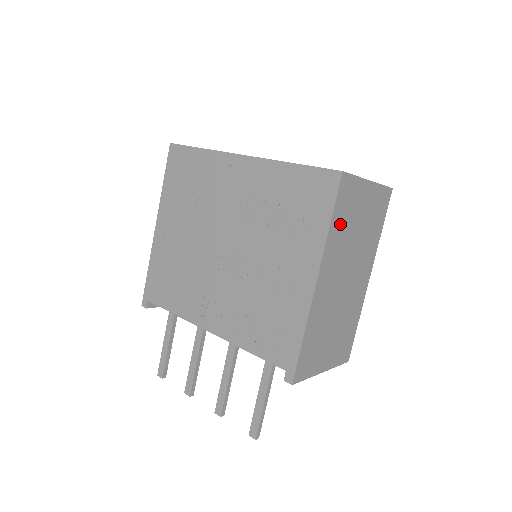
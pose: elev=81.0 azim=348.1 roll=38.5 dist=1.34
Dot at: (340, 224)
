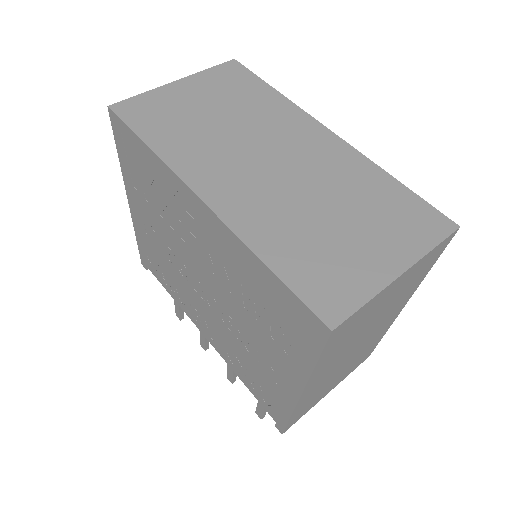
Dot at: (336, 347)
